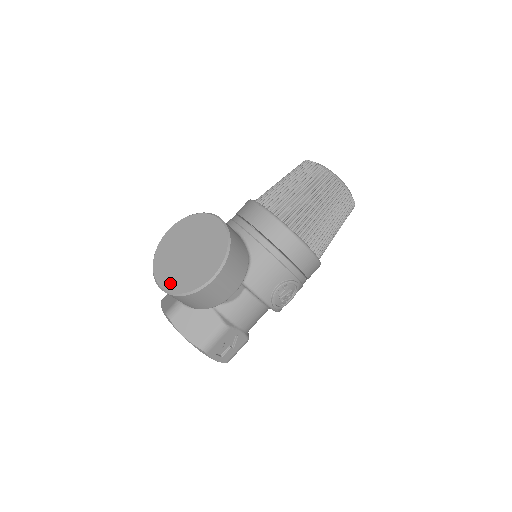
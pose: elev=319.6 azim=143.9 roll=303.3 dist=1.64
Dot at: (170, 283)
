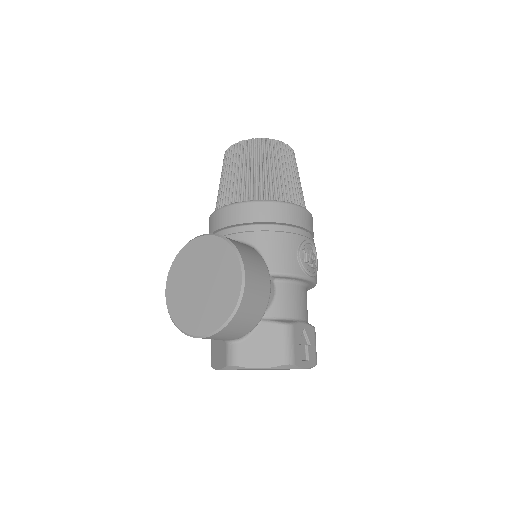
Dot at: (209, 323)
